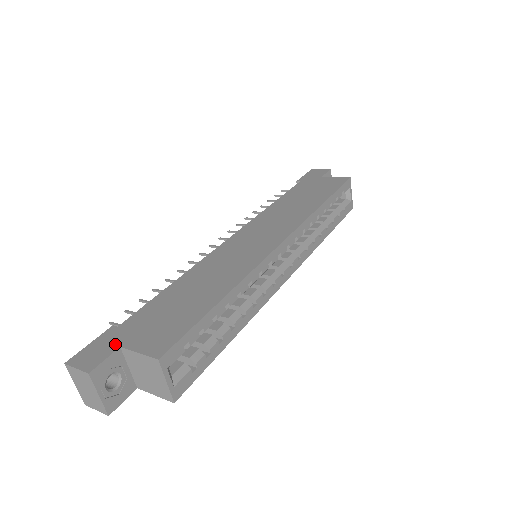
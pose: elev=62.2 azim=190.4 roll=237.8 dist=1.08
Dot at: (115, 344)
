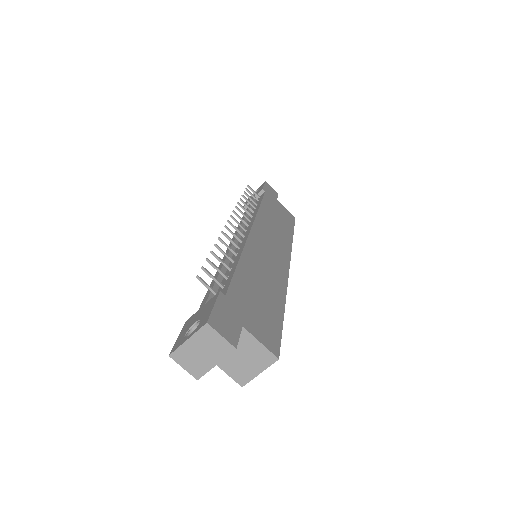
Dot at: (237, 320)
